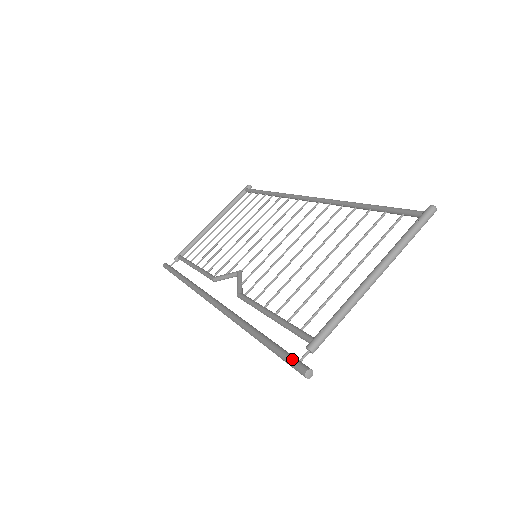
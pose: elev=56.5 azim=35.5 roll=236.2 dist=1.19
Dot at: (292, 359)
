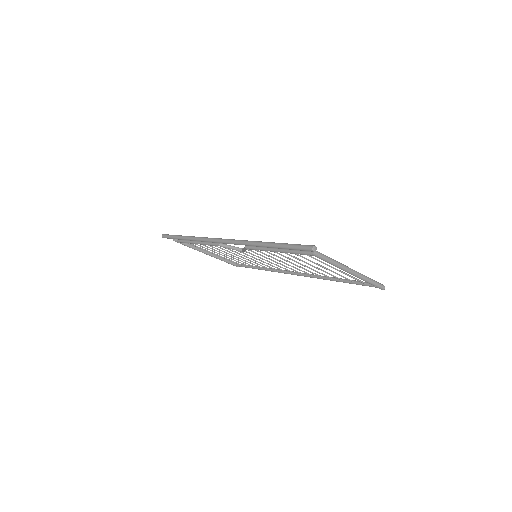
Dot at: (303, 245)
